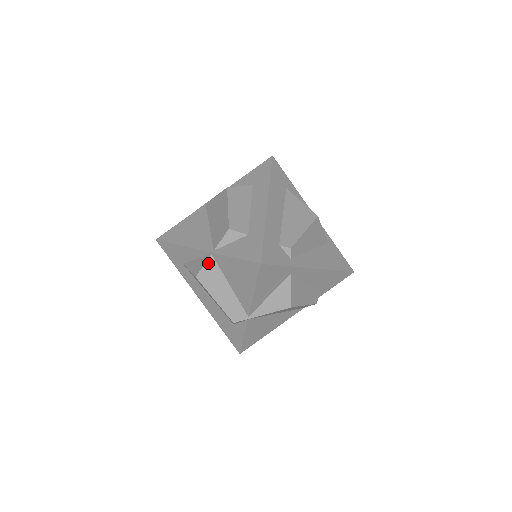
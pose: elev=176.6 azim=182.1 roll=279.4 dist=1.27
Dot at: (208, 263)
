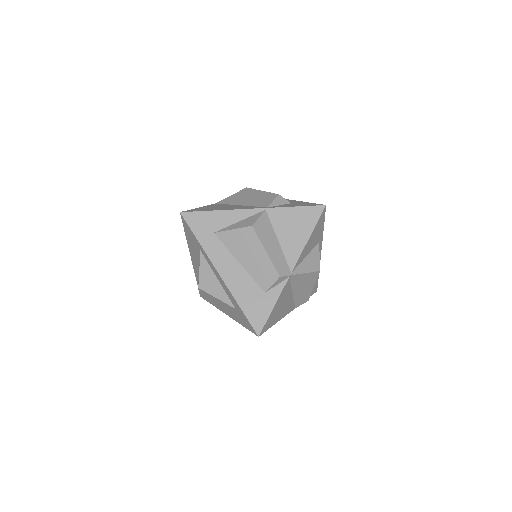
Dot at: (263, 216)
